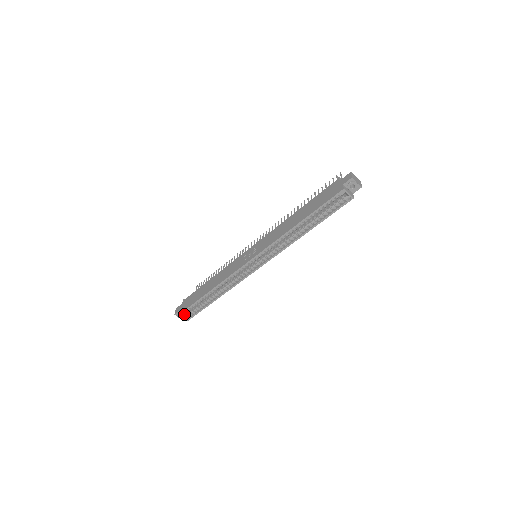
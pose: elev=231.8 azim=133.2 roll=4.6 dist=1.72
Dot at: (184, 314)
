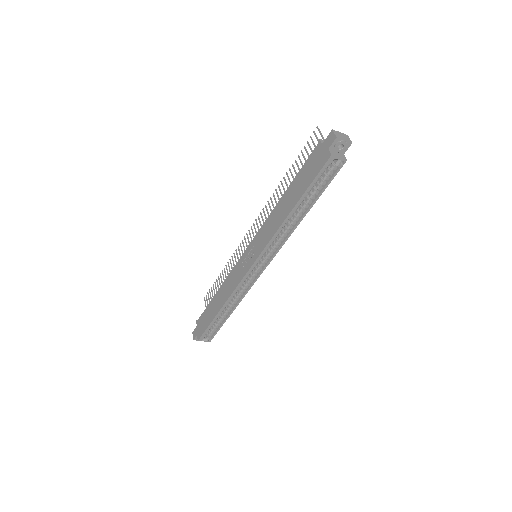
Dot at: (203, 338)
